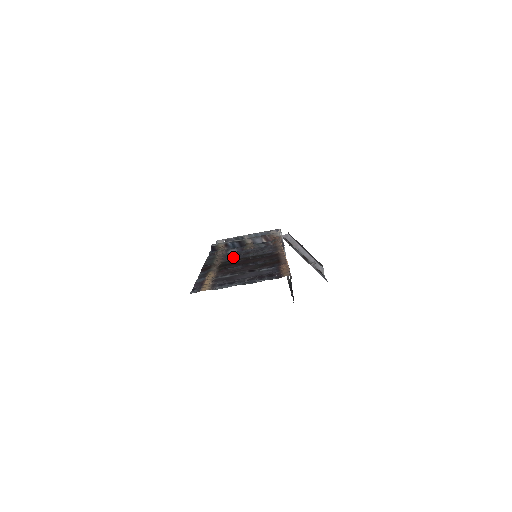
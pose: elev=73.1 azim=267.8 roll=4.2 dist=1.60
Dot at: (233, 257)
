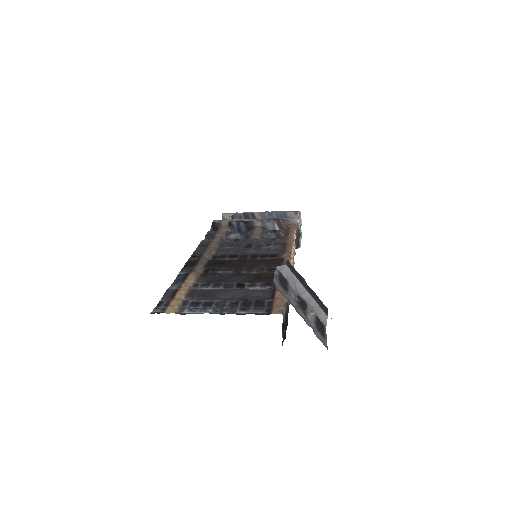
Dot at: (230, 249)
